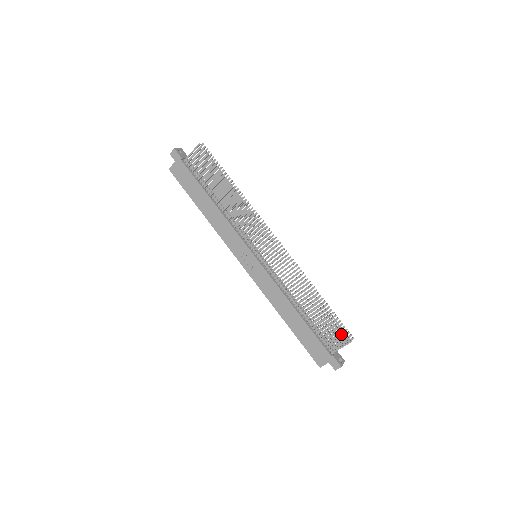
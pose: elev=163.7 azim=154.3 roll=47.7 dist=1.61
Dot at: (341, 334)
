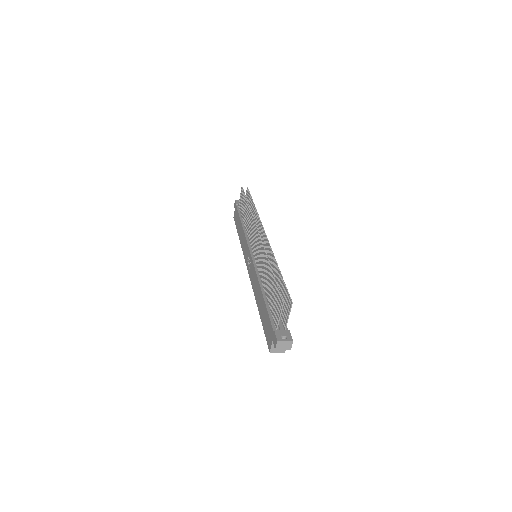
Dot at: (279, 298)
